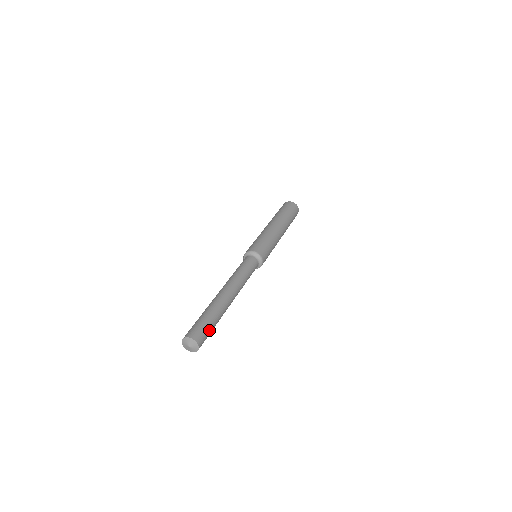
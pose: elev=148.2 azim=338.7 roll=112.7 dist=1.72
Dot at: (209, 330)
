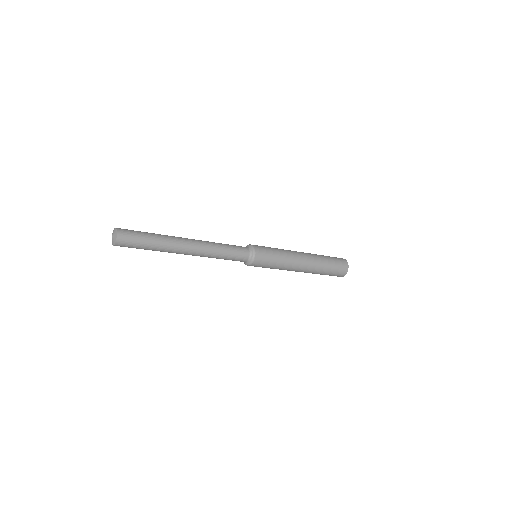
Dot at: (140, 240)
